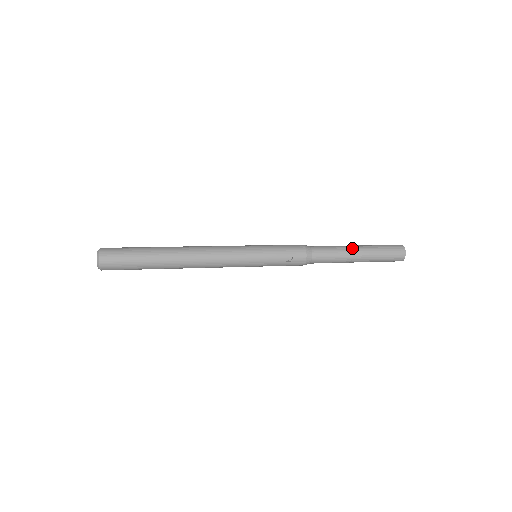
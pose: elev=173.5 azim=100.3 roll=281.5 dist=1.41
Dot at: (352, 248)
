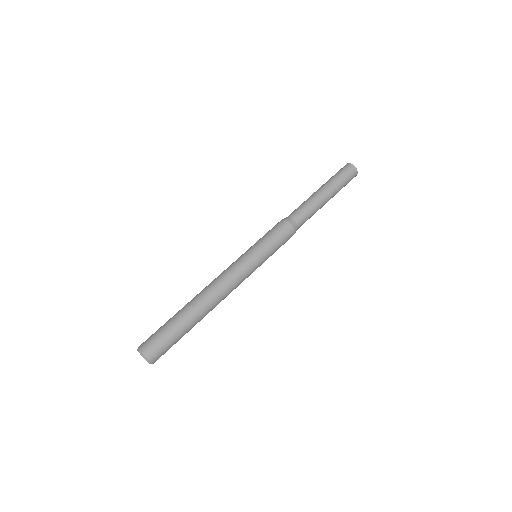
Dot at: occluded
